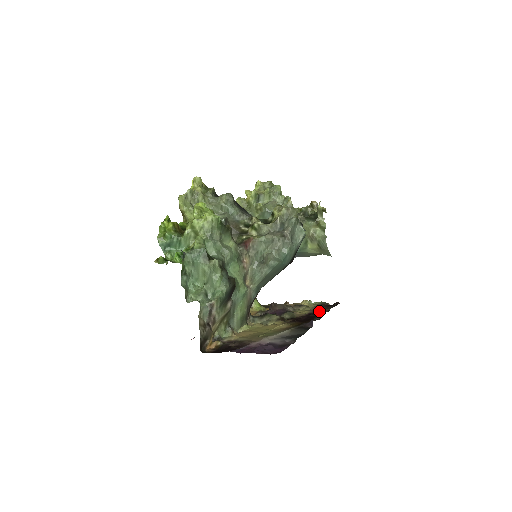
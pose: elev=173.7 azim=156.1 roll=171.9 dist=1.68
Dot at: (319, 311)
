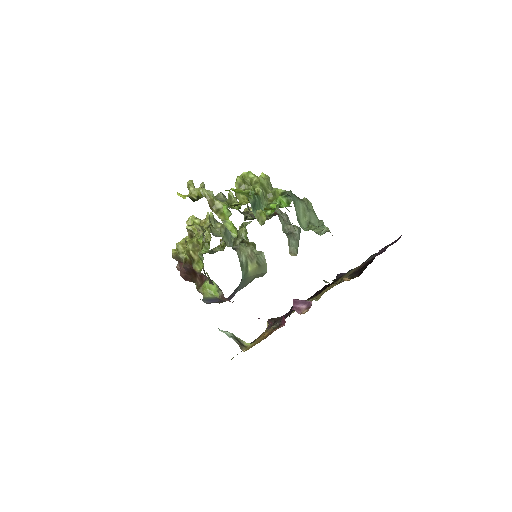
Dot at: (308, 298)
